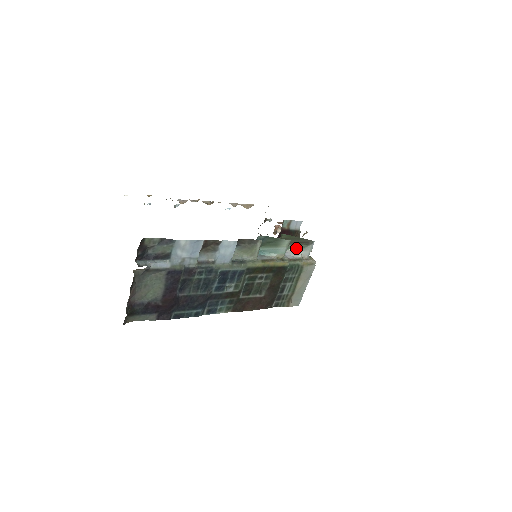
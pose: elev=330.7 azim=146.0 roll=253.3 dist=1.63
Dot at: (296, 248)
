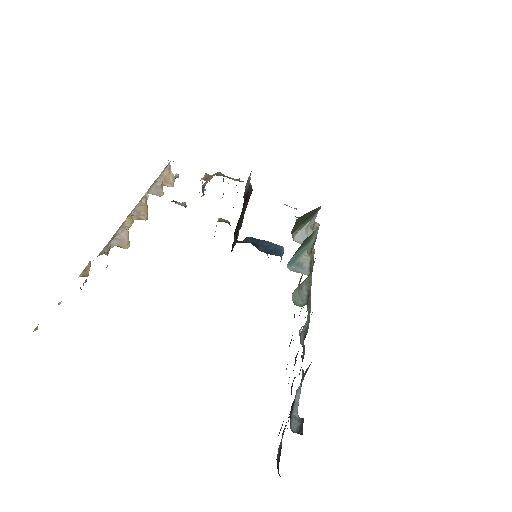
Dot at: (305, 224)
